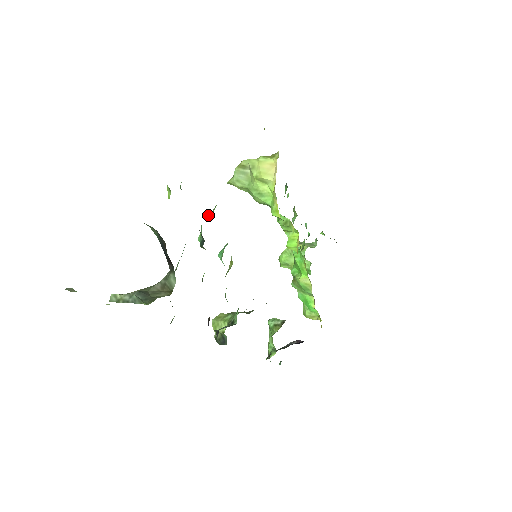
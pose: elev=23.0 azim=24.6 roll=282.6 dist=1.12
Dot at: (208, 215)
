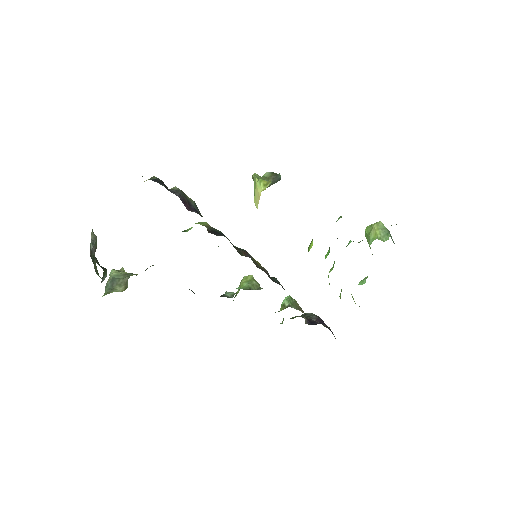
Dot at: (187, 230)
